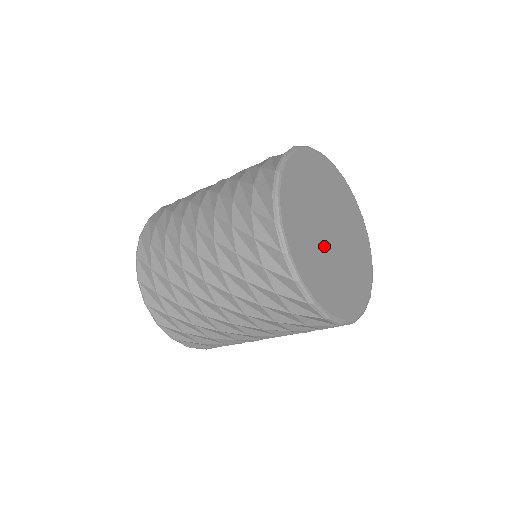
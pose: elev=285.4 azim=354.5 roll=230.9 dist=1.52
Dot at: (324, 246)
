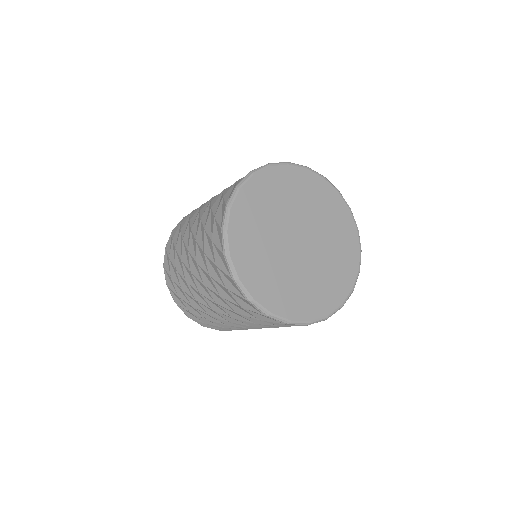
Dot at: (292, 262)
